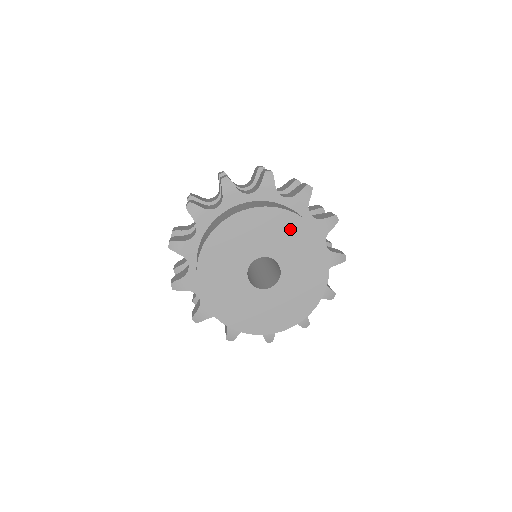
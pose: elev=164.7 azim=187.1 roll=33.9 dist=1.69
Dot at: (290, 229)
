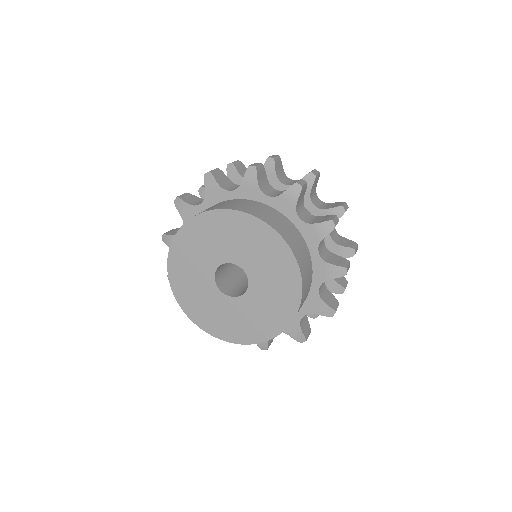
Dot at: (205, 231)
